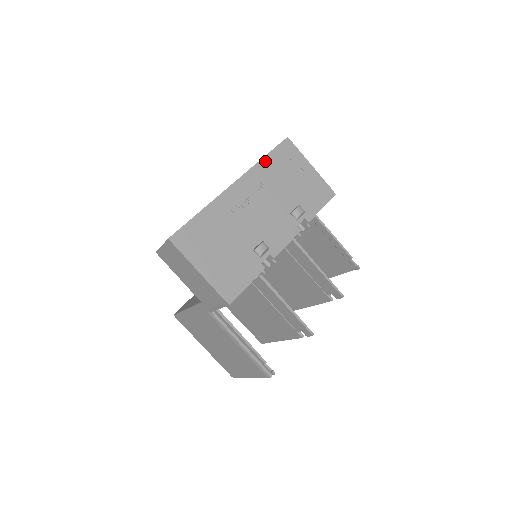
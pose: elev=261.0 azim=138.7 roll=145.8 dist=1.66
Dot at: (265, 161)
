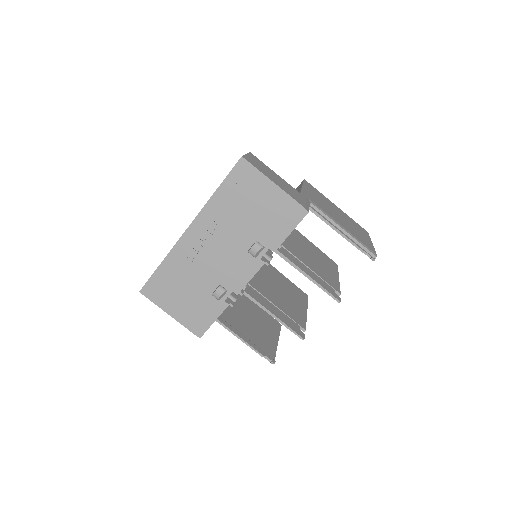
Dot at: (217, 195)
